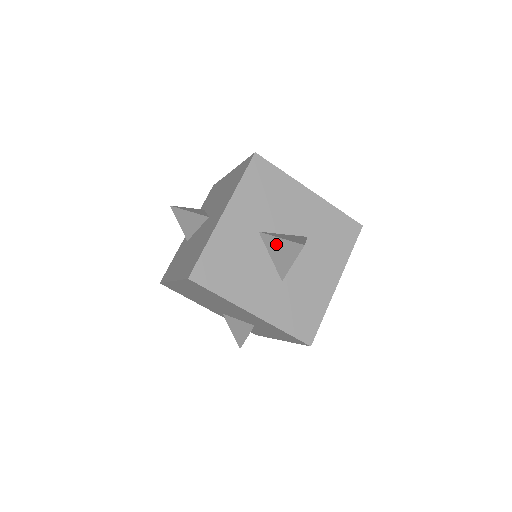
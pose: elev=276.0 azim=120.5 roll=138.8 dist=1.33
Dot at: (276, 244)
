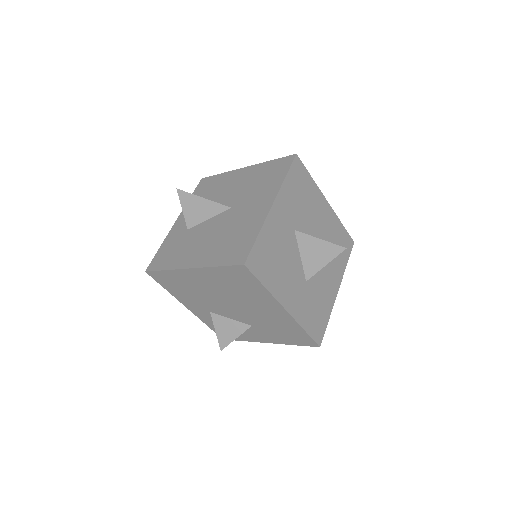
Dot at: (312, 244)
